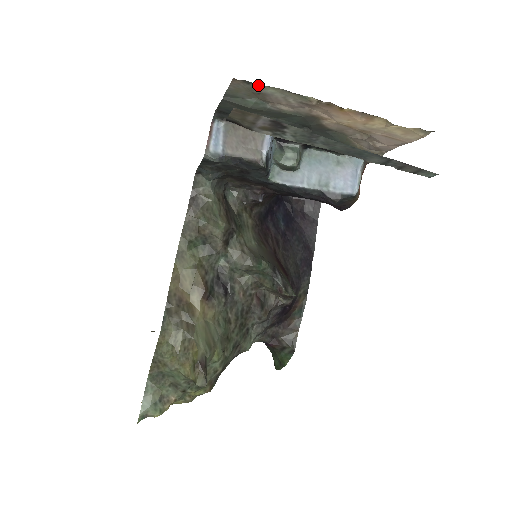
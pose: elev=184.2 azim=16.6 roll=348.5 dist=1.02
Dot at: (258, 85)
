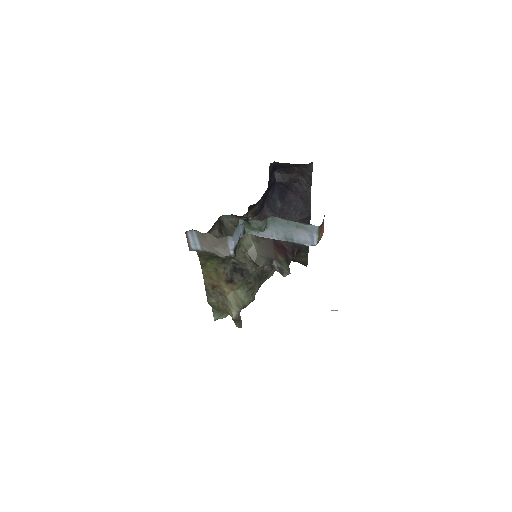
Dot at: occluded
